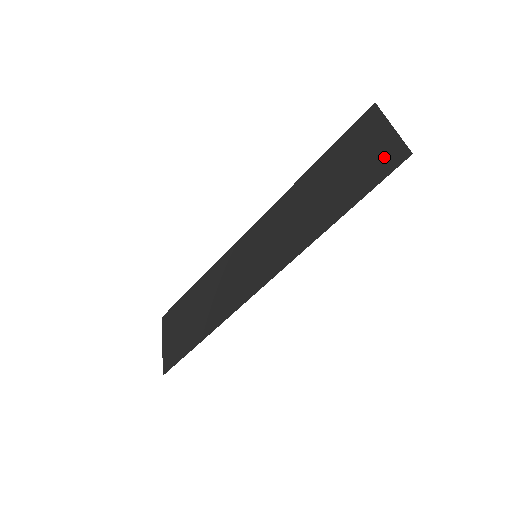
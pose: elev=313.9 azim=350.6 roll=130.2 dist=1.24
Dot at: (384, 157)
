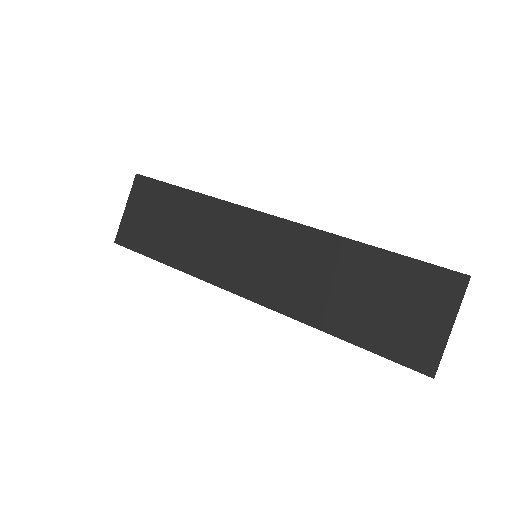
Dot at: (417, 346)
